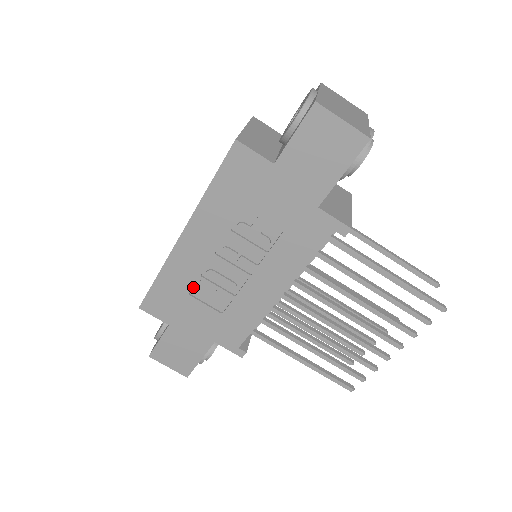
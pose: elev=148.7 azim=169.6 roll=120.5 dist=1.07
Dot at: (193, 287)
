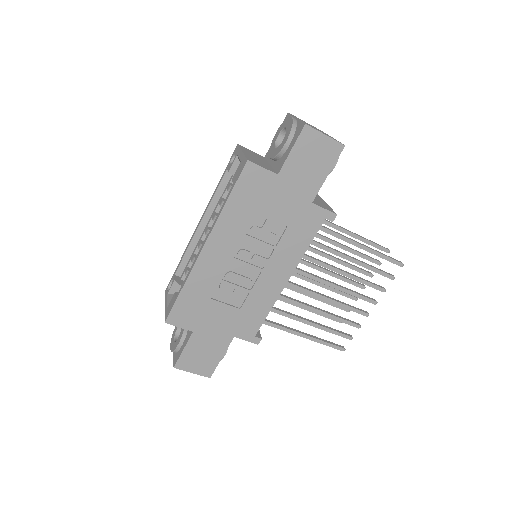
Dot at: (214, 291)
